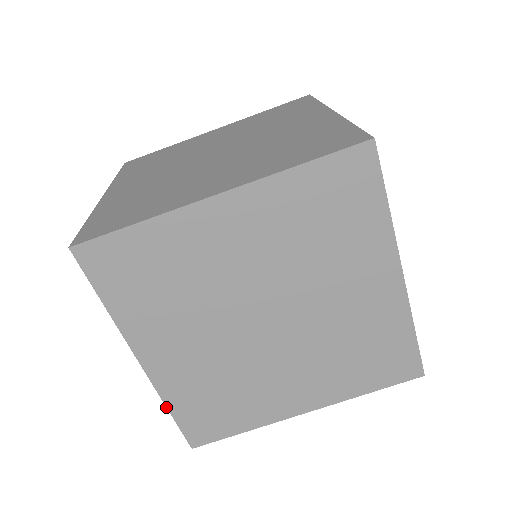
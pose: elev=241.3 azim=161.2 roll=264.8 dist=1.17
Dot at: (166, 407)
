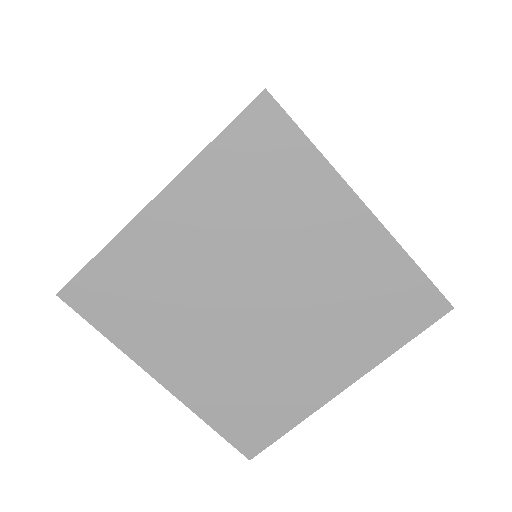
Dot at: (205, 422)
